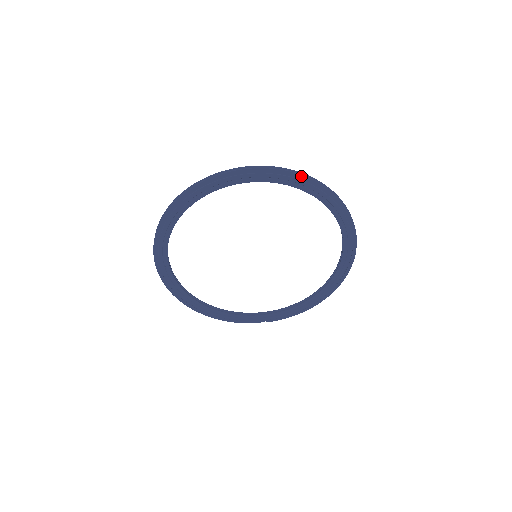
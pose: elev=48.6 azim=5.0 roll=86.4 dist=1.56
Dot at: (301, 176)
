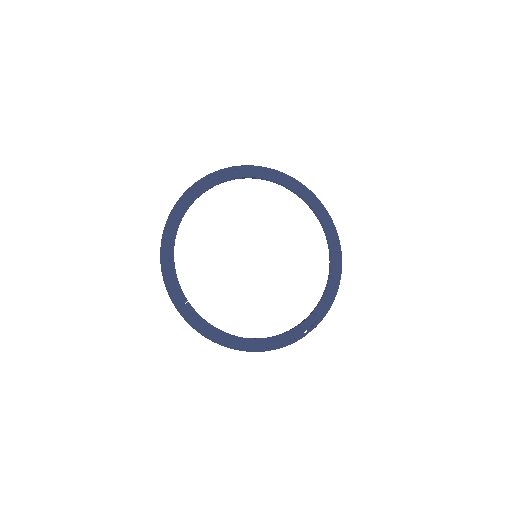
Dot at: (246, 166)
